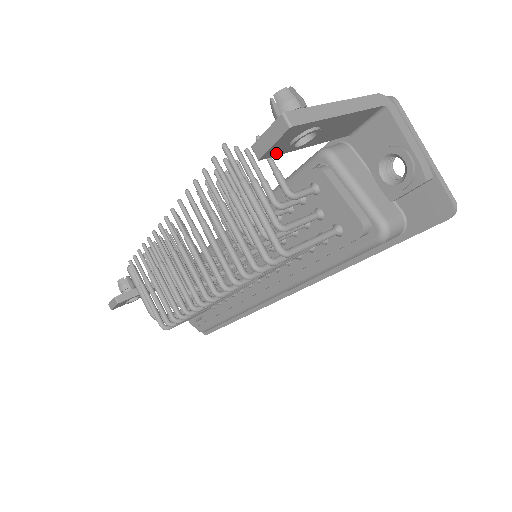
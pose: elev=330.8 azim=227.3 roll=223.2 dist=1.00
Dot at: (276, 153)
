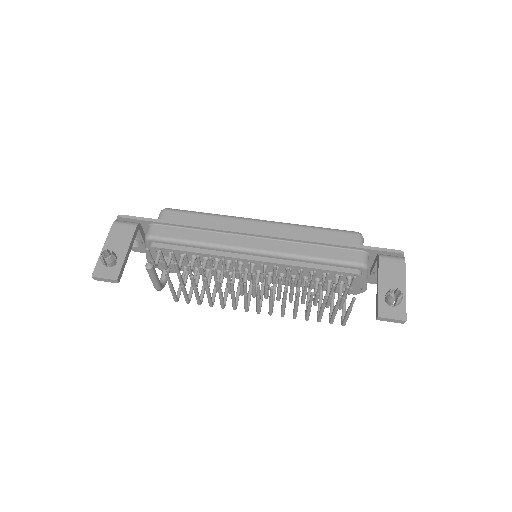
Dot at: occluded
